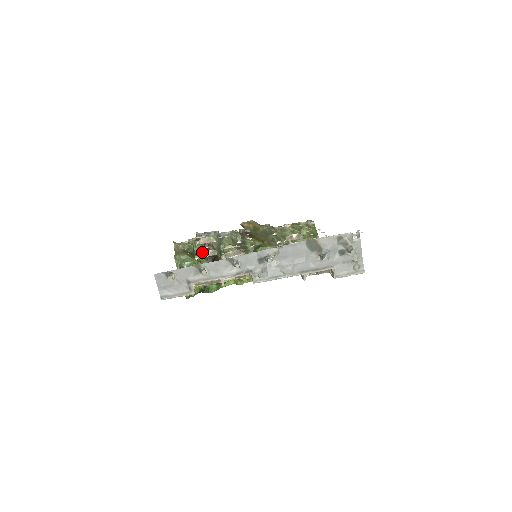
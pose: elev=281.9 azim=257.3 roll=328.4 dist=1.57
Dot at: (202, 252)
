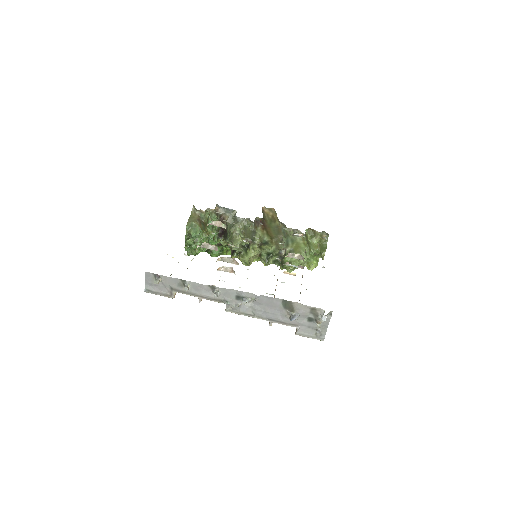
Dot at: (205, 243)
